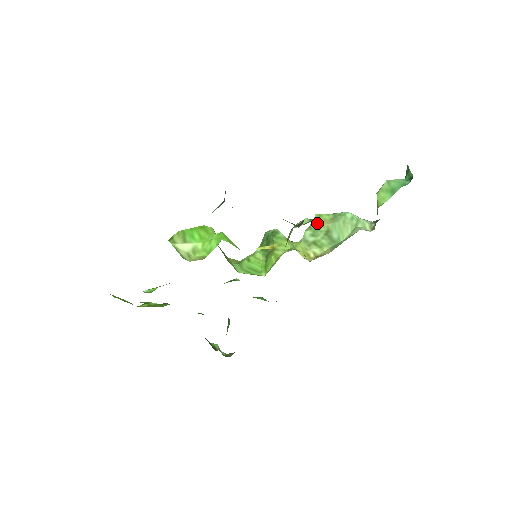
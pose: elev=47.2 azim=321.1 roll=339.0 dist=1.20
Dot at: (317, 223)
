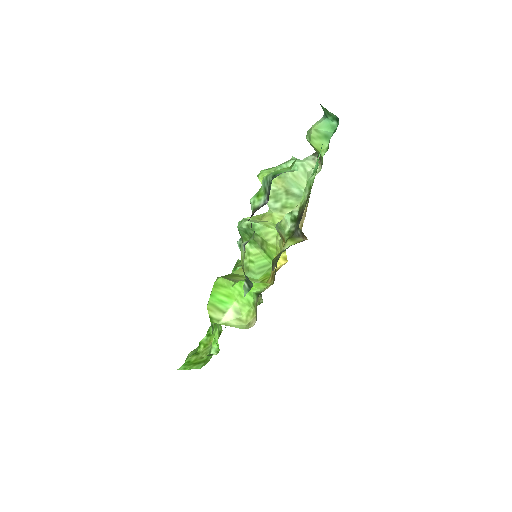
Dot at: occluded
